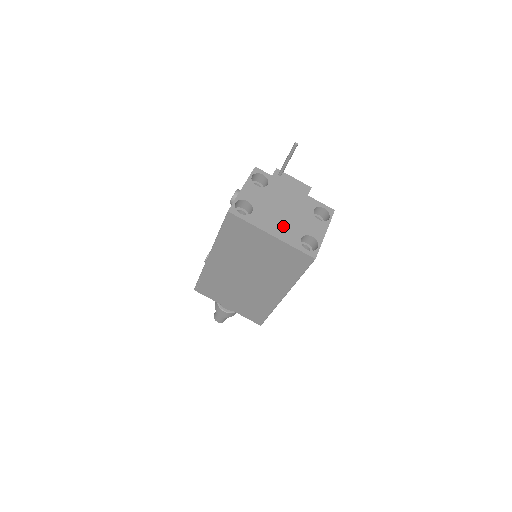
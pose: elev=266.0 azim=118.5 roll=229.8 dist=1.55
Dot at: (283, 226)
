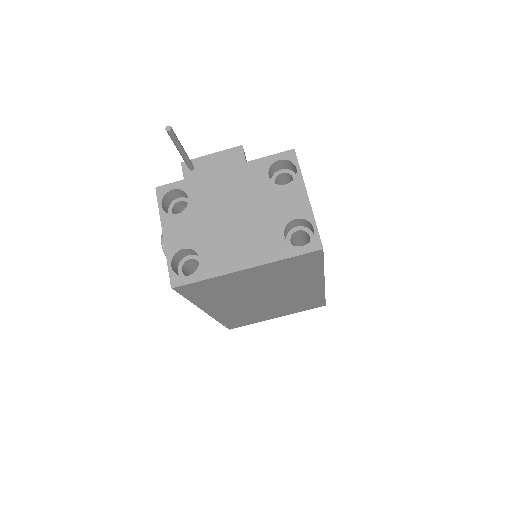
Dot at: (250, 241)
